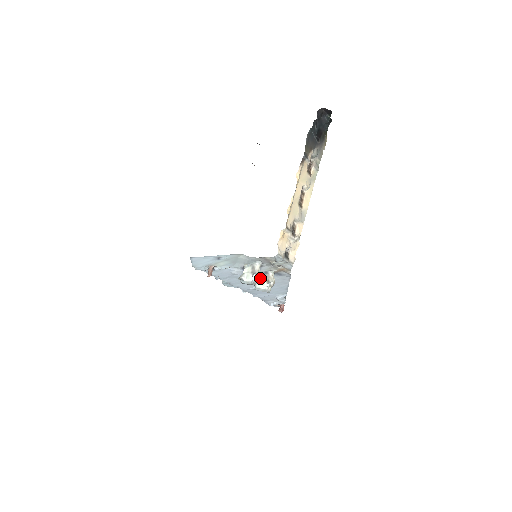
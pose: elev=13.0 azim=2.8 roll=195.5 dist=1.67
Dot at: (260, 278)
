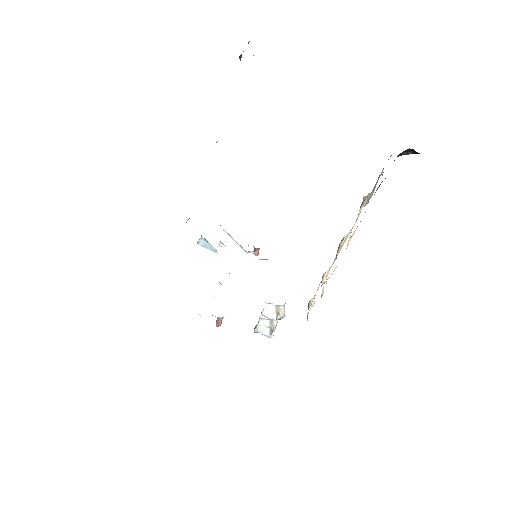
Dot at: (269, 307)
